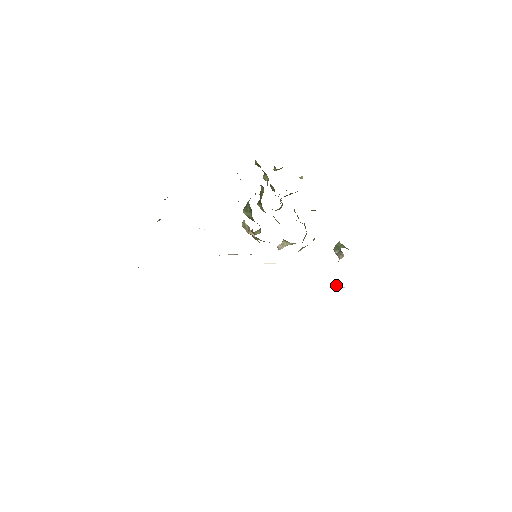
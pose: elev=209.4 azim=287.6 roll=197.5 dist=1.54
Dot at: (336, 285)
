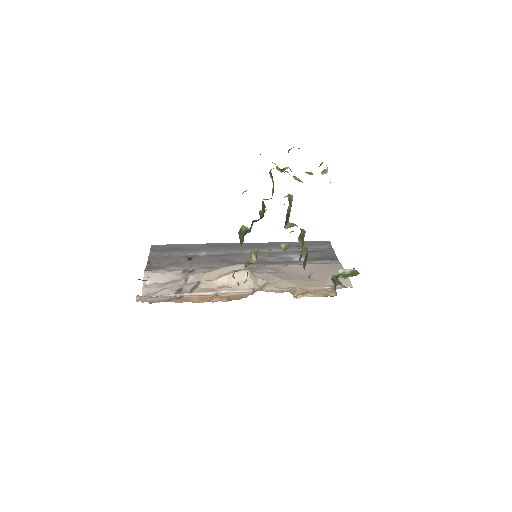
Dot at: (336, 274)
